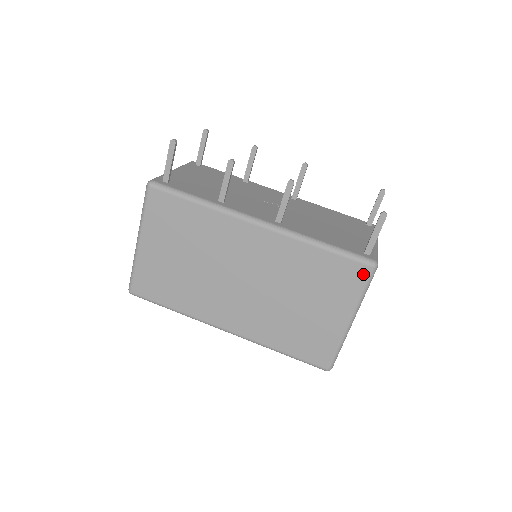
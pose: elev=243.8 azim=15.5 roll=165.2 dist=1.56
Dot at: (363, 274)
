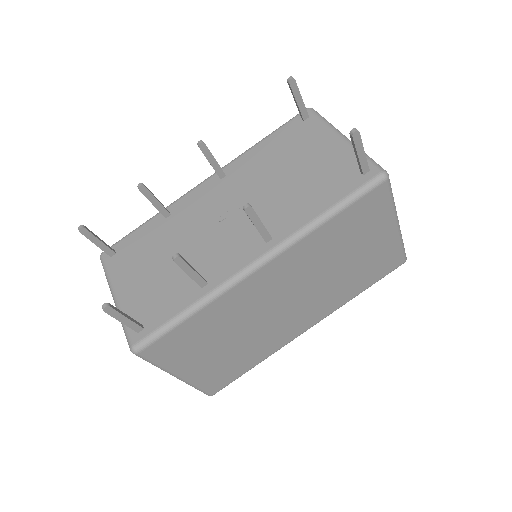
Dot at: (382, 192)
